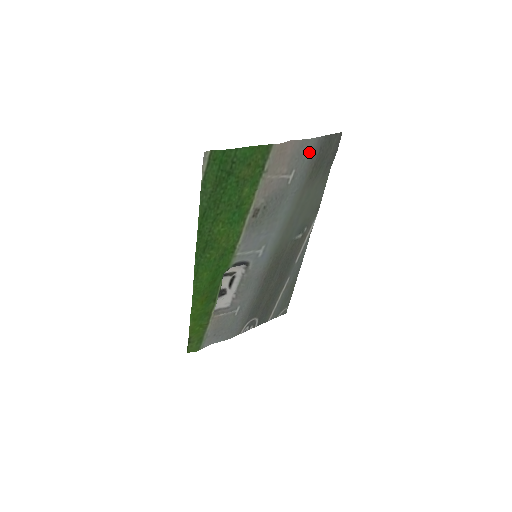
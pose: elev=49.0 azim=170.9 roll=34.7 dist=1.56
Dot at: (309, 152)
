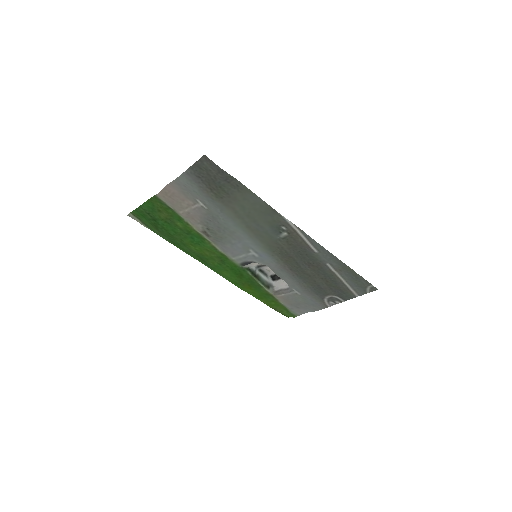
Dot at: (191, 184)
